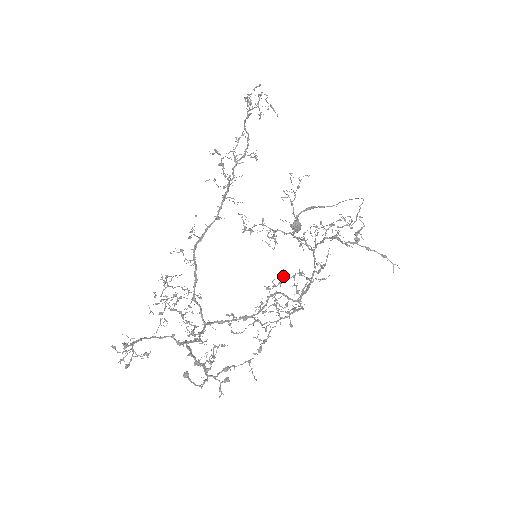
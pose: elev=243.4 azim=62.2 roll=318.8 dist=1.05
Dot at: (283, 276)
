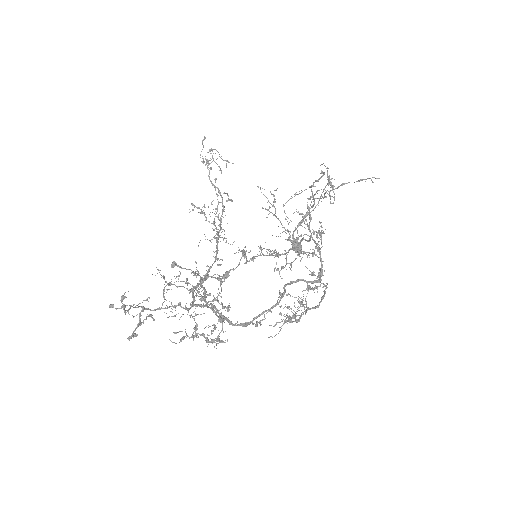
Dot at: occluded
